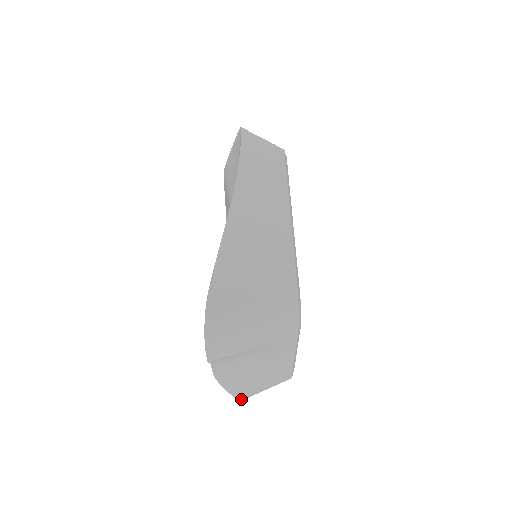
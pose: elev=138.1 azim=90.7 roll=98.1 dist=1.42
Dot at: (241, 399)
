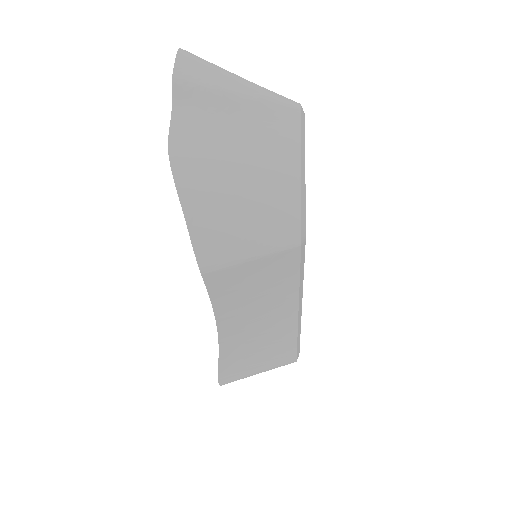
Dot at: (198, 245)
